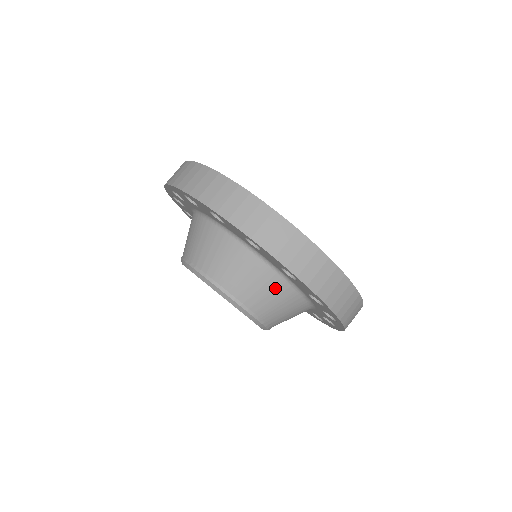
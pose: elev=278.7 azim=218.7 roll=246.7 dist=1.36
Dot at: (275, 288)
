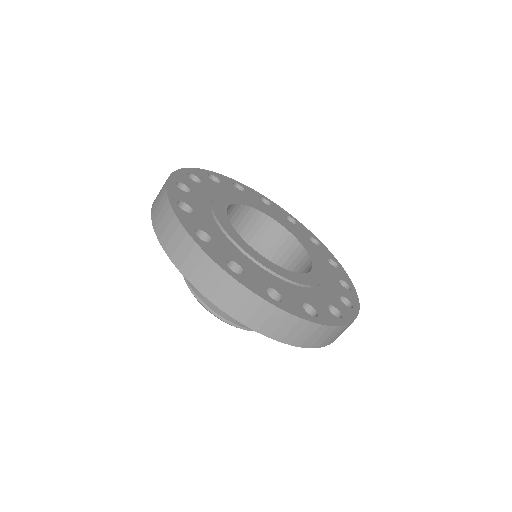
Dot at: occluded
